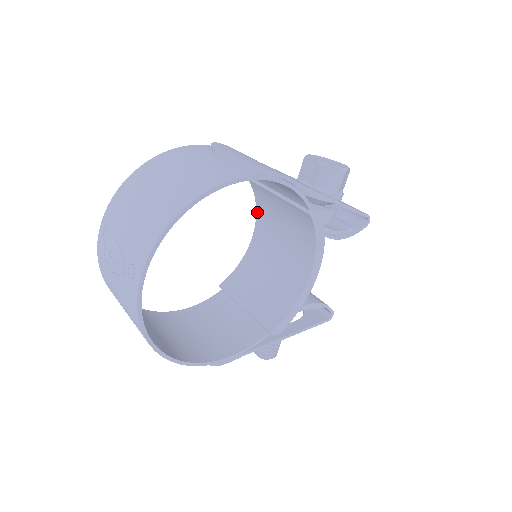
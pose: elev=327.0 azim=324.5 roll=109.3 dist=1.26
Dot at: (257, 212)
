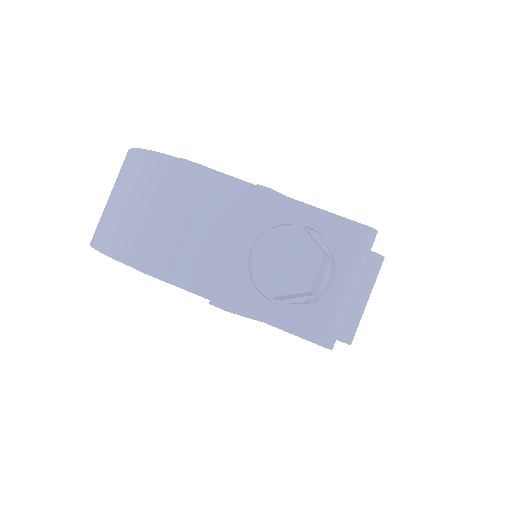
Dot at: occluded
